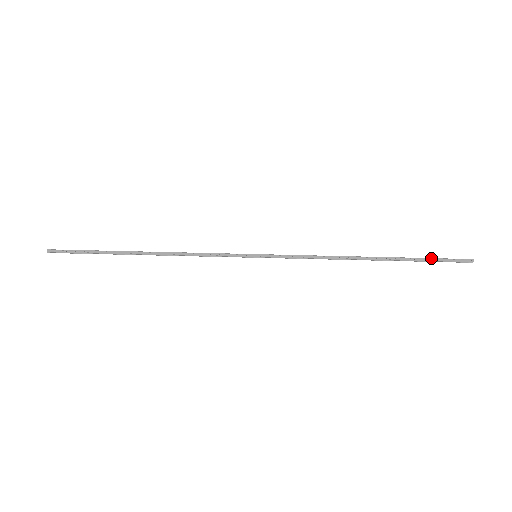
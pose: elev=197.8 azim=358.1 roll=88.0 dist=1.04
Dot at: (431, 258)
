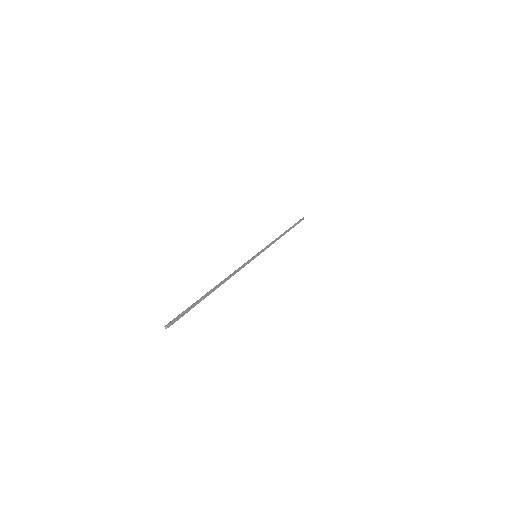
Dot at: (296, 223)
